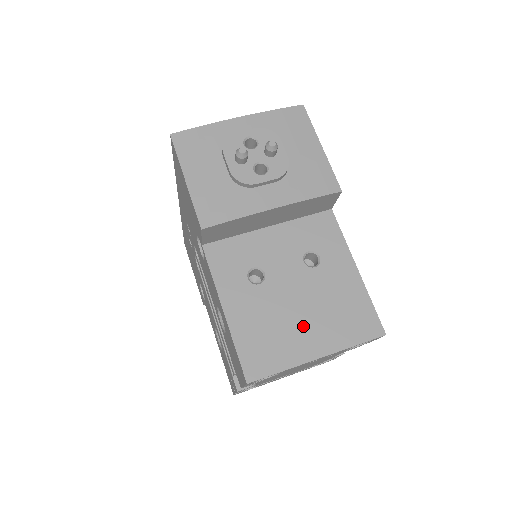
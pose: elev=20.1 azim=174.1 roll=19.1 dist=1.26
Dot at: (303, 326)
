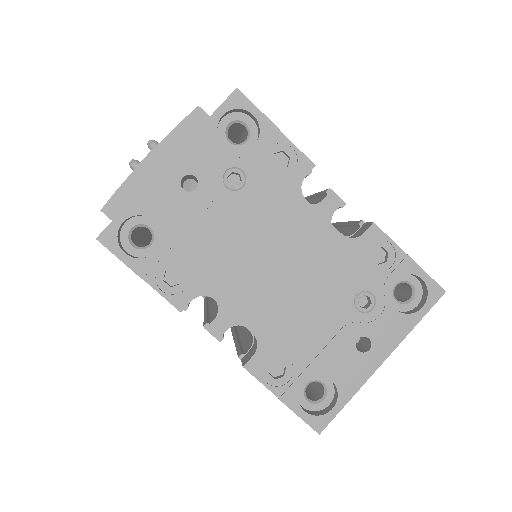
Dot at: occluded
